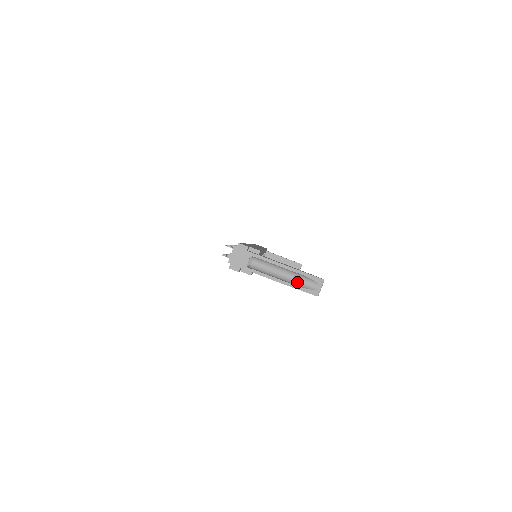
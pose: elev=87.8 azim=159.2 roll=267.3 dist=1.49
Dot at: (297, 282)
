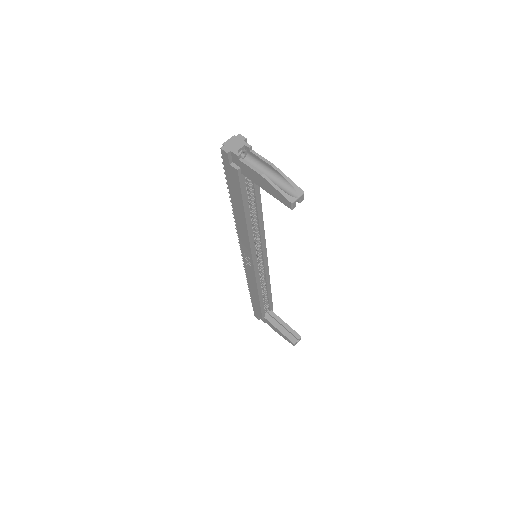
Dot at: (277, 185)
